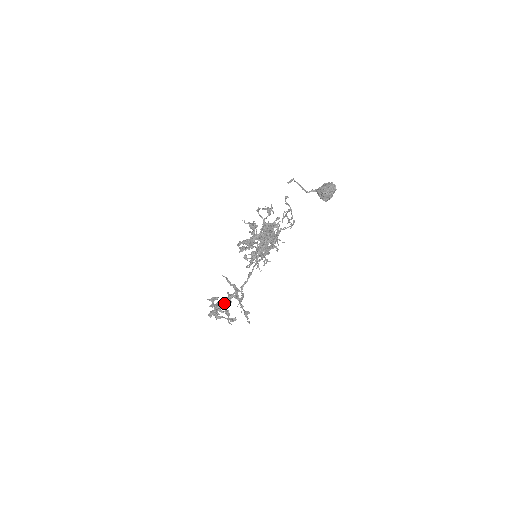
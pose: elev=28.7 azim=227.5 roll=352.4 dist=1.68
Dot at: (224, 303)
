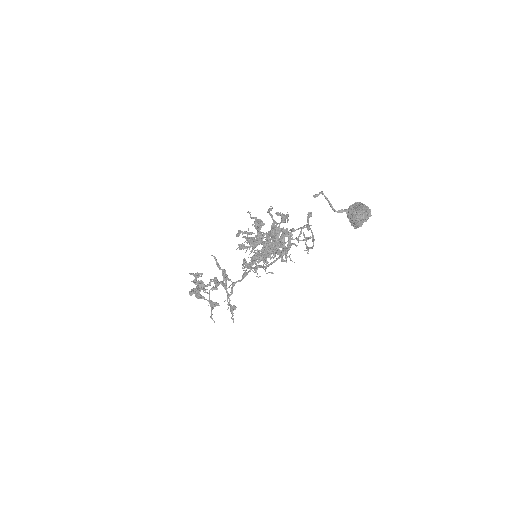
Dot at: occluded
